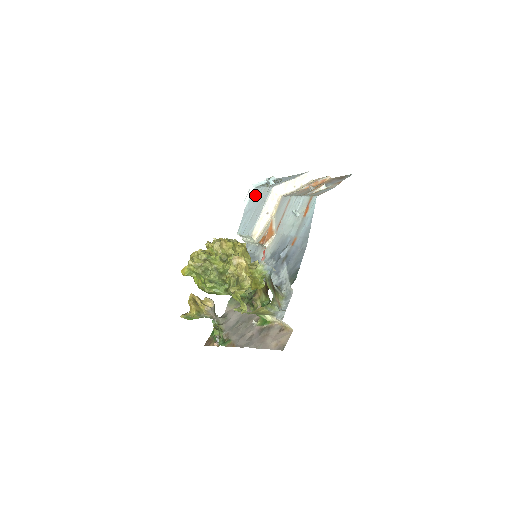
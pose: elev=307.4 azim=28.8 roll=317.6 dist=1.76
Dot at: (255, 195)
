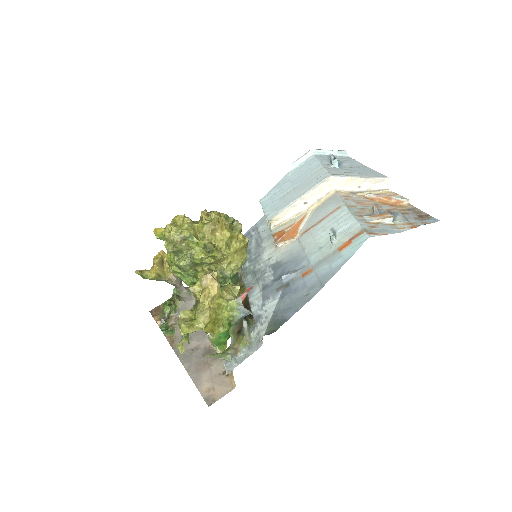
Dot at: (307, 166)
